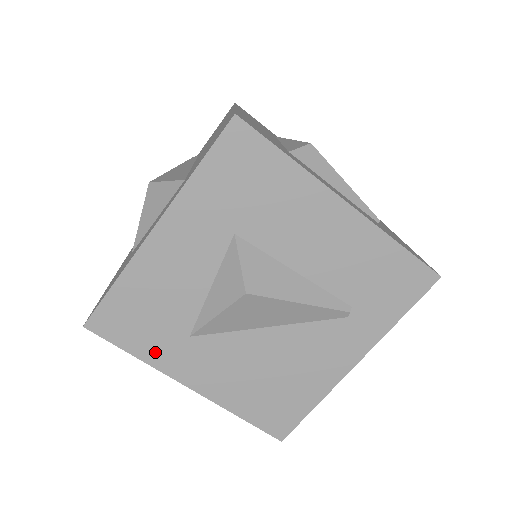
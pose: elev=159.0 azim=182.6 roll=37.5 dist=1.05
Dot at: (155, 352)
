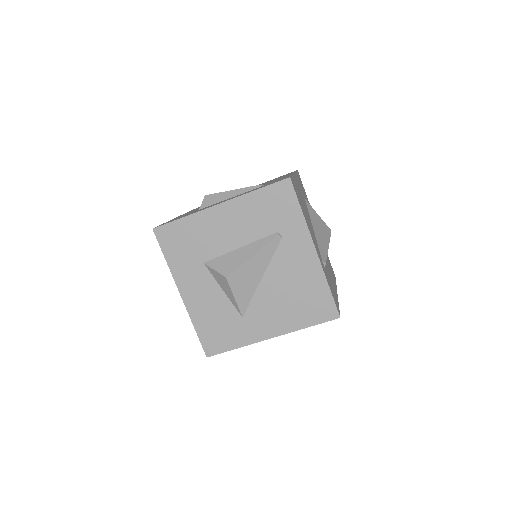
Dot at: (240, 338)
